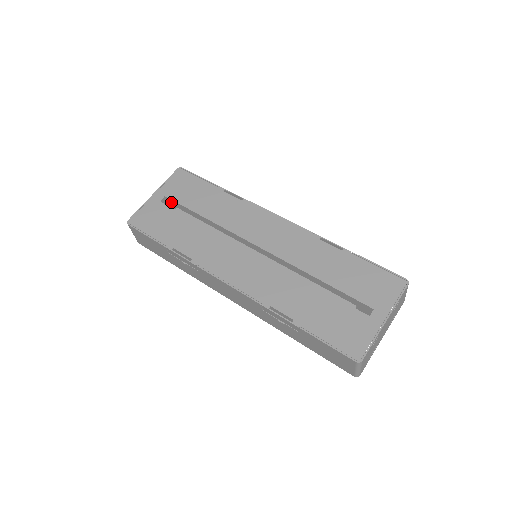
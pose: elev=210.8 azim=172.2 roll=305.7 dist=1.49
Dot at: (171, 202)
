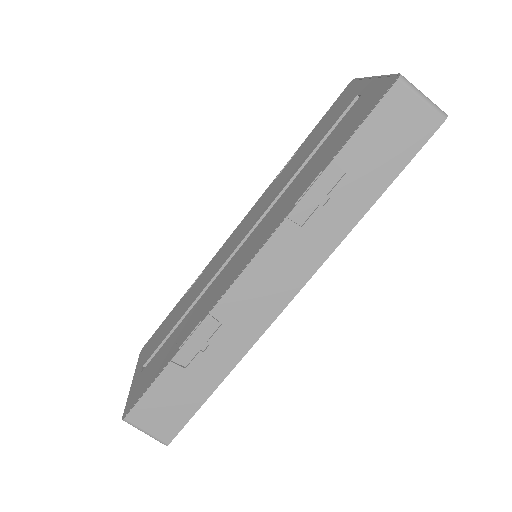
Dot at: occluded
